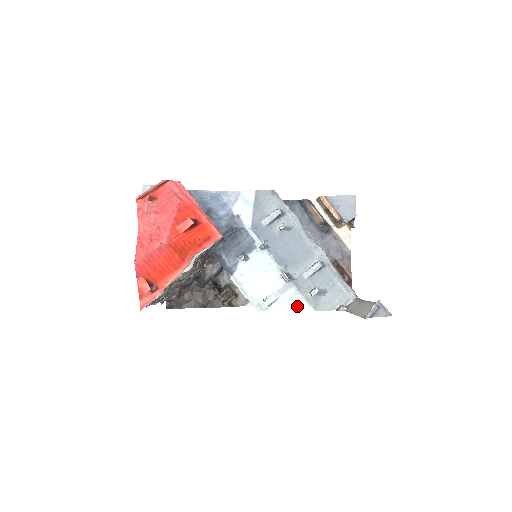
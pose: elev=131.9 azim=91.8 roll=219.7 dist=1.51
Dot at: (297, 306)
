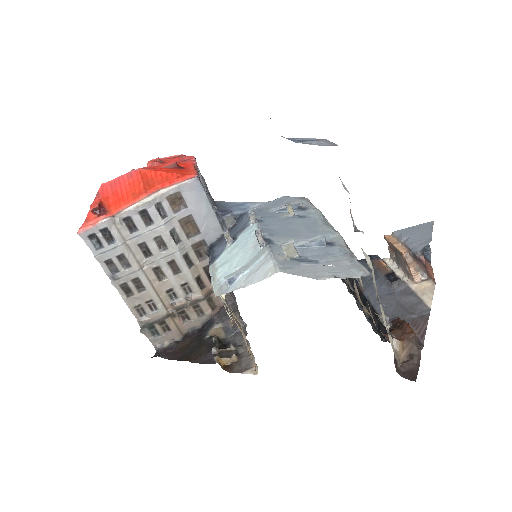
Dot at: (262, 274)
